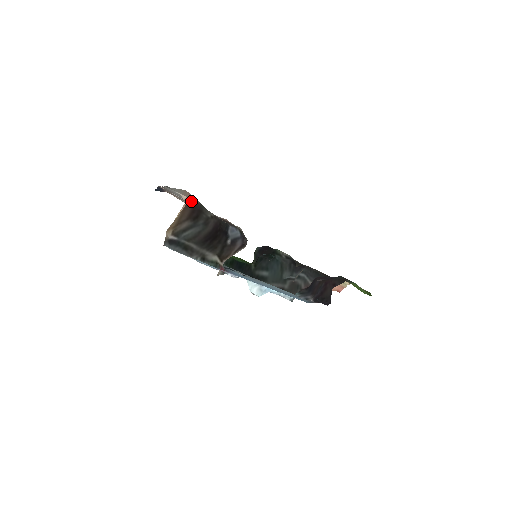
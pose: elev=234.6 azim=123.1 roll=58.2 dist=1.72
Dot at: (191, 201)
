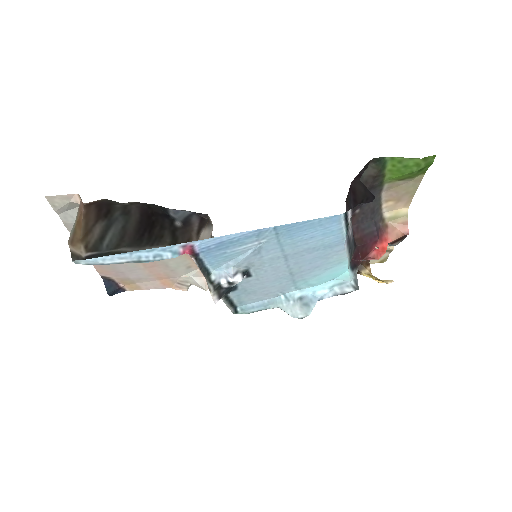
Dot at: (92, 202)
